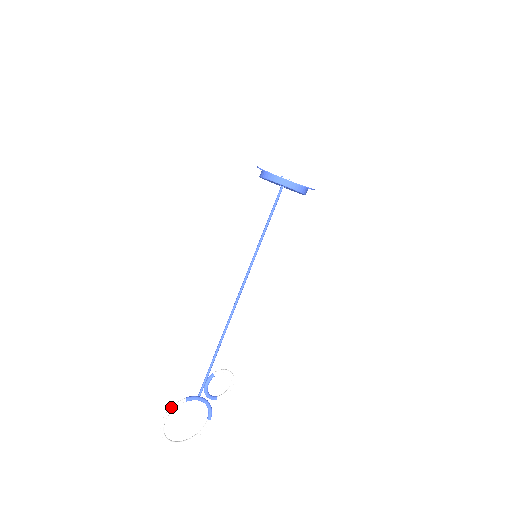
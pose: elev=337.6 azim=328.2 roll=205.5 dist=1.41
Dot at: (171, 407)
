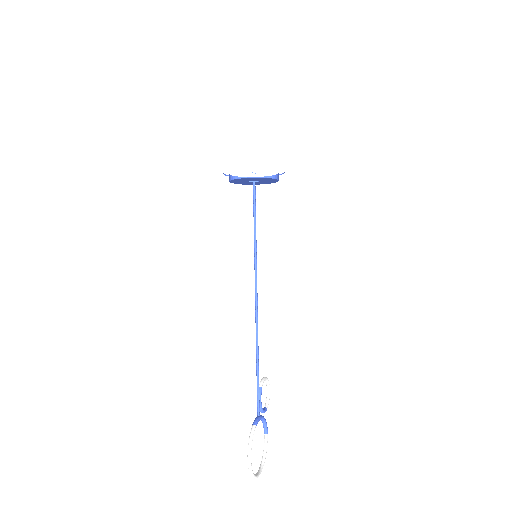
Dot at: (250, 441)
